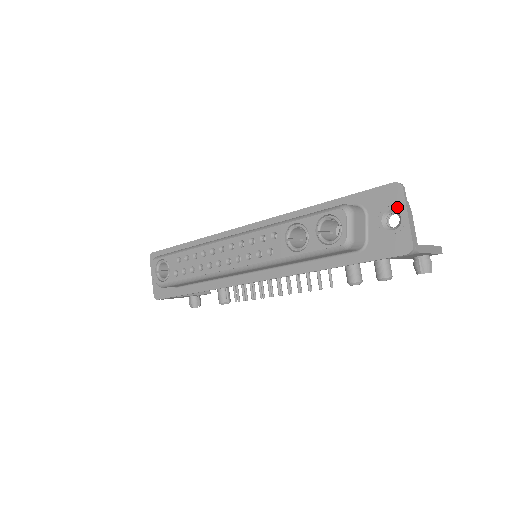
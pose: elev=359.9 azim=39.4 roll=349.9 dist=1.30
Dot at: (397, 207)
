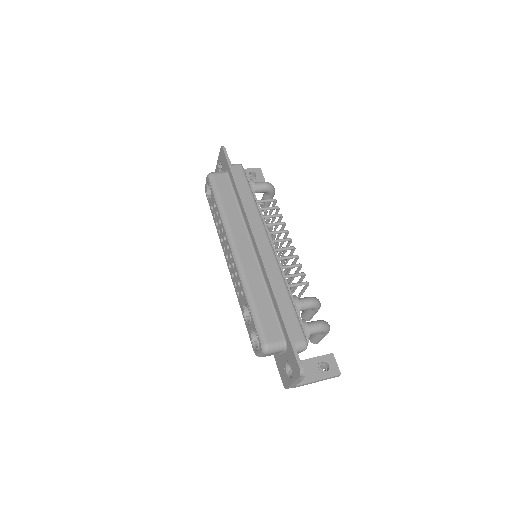
Dot at: (293, 374)
